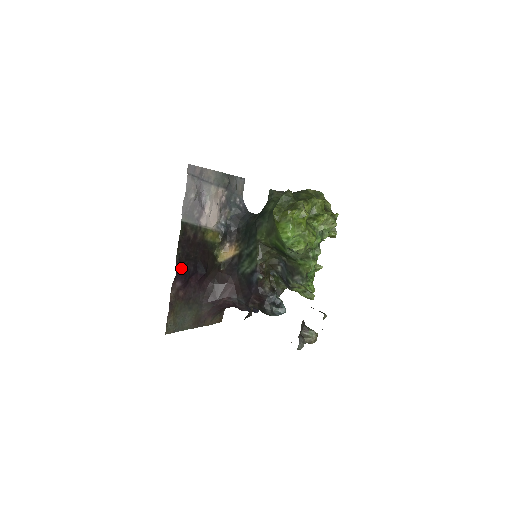
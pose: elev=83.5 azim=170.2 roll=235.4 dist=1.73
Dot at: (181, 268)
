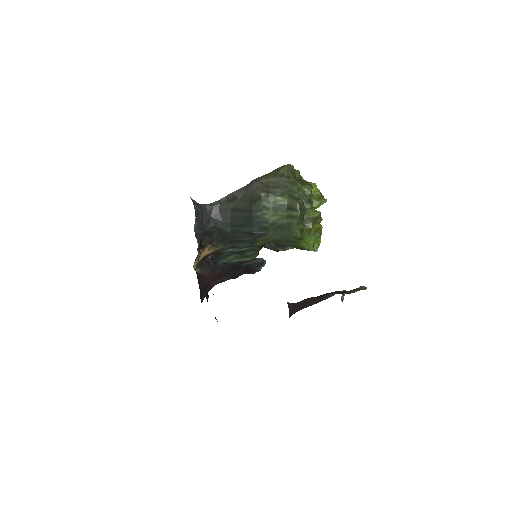
Dot at: occluded
